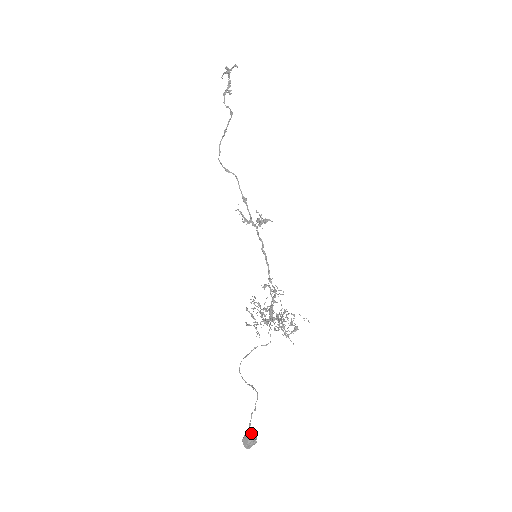
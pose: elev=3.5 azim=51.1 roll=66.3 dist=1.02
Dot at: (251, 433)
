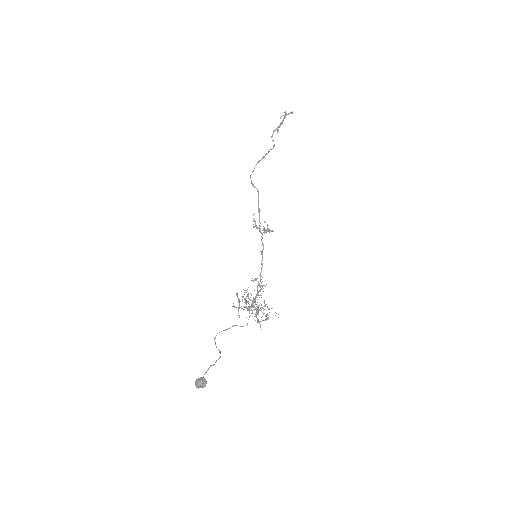
Dot at: (204, 378)
